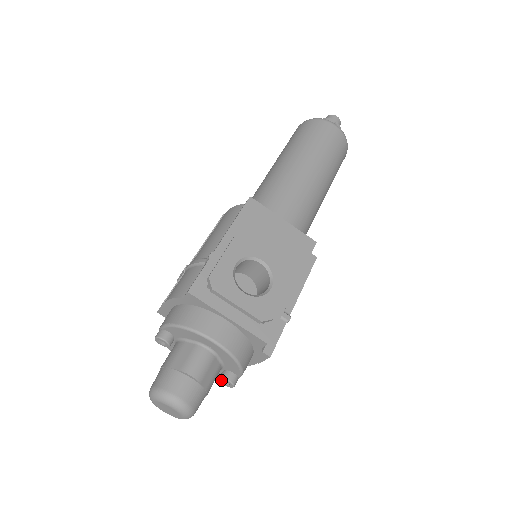
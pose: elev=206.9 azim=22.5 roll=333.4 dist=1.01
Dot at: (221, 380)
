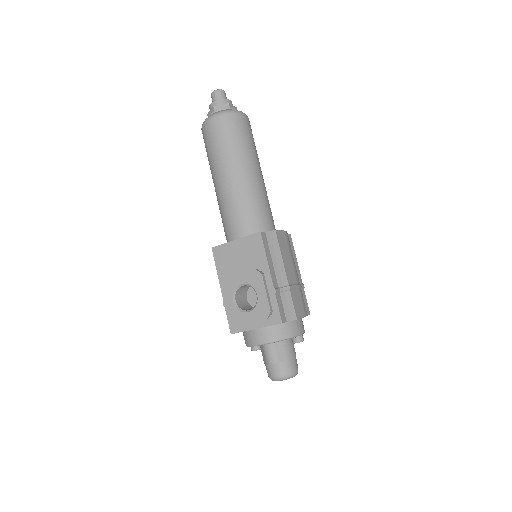
Dot at: occluded
